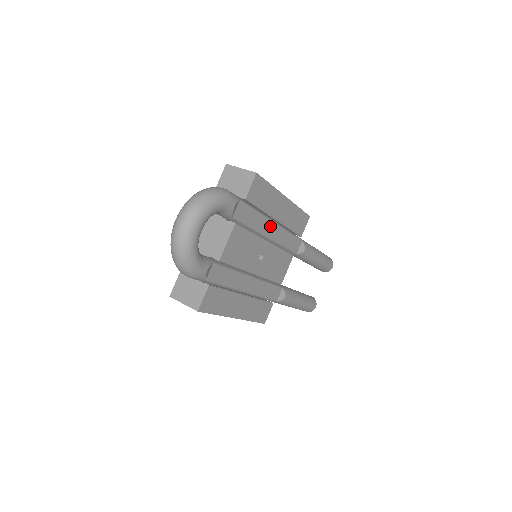
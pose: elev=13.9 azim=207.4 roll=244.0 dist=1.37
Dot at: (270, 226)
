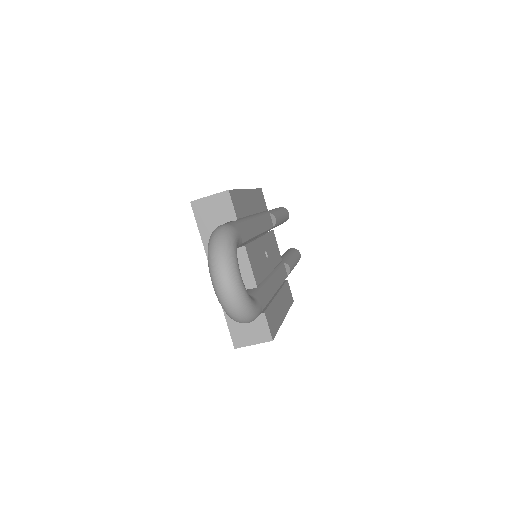
Dot at: (255, 224)
